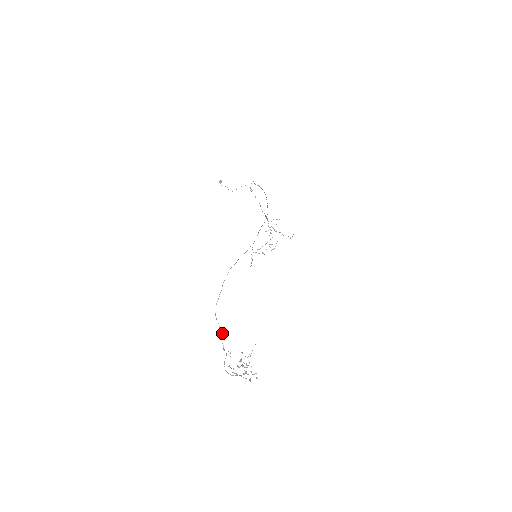
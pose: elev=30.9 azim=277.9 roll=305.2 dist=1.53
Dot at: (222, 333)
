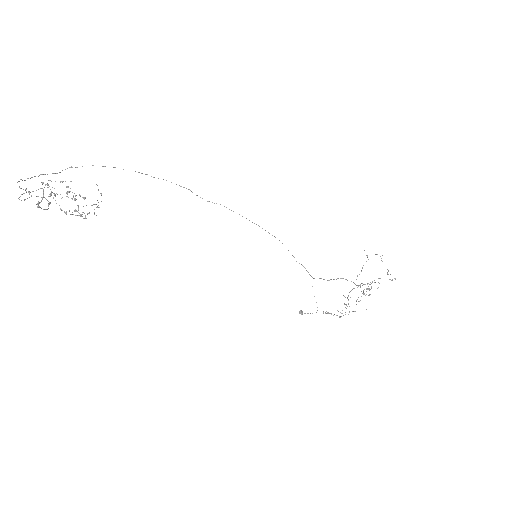
Dot at: occluded
